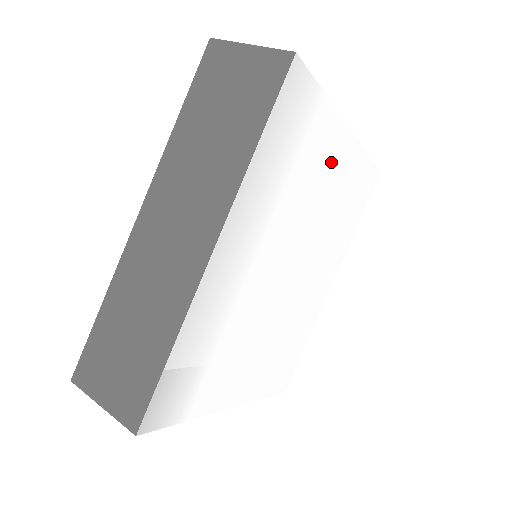
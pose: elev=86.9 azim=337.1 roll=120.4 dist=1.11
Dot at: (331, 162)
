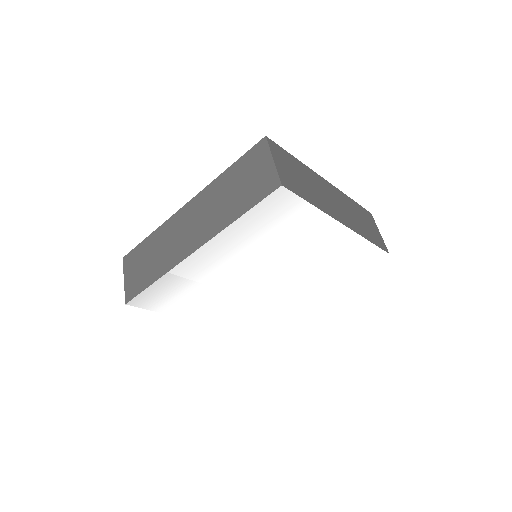
Dot at: (318, 238)
